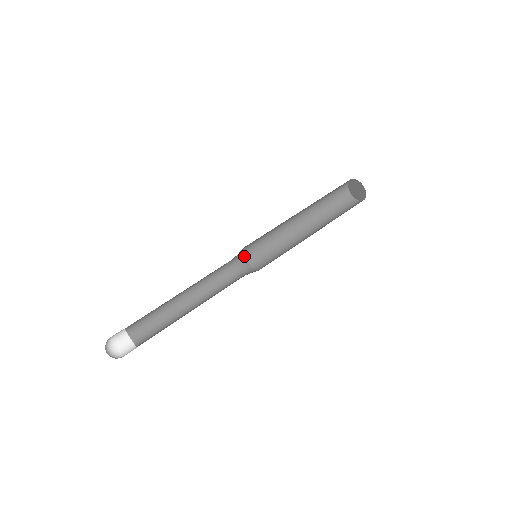
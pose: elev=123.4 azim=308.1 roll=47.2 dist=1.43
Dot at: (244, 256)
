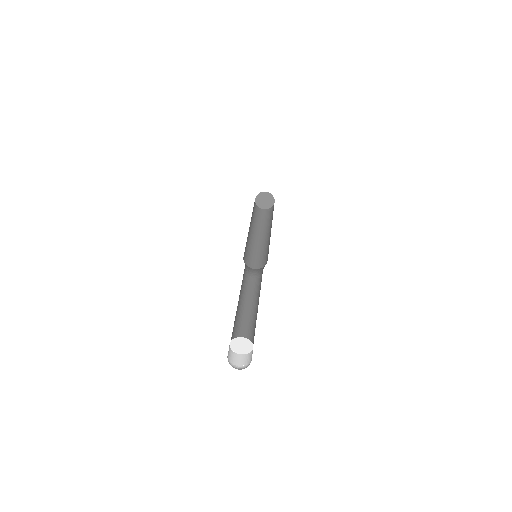
Dot at: (245, 264)
